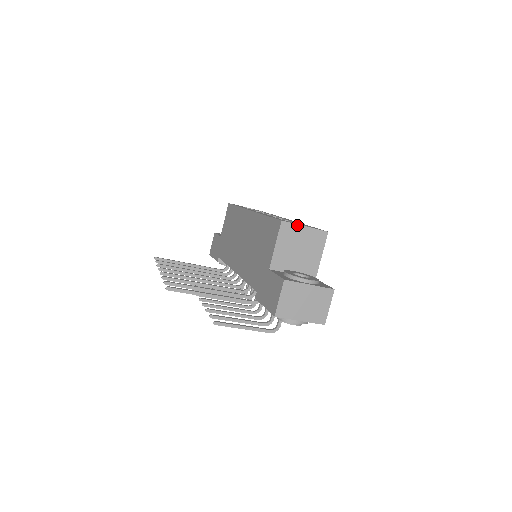
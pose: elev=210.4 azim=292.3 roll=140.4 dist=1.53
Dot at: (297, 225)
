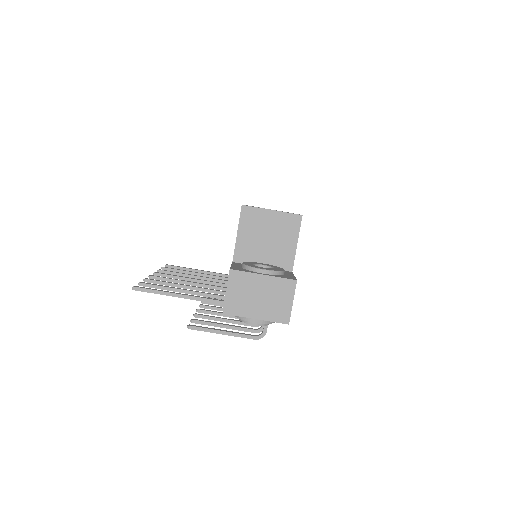
Dot at: (261, 209)
